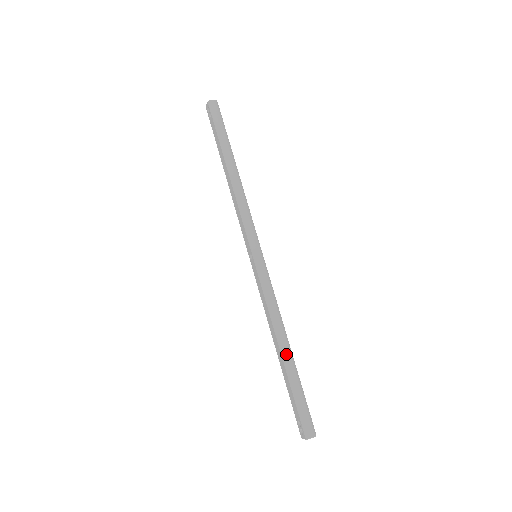
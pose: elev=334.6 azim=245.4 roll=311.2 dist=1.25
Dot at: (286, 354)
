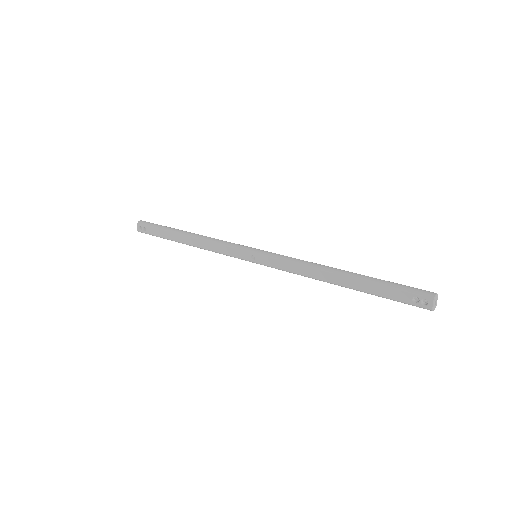
Dot at: (346, 272)
